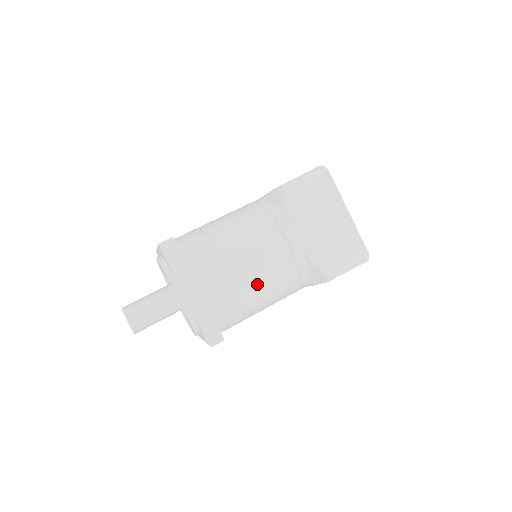
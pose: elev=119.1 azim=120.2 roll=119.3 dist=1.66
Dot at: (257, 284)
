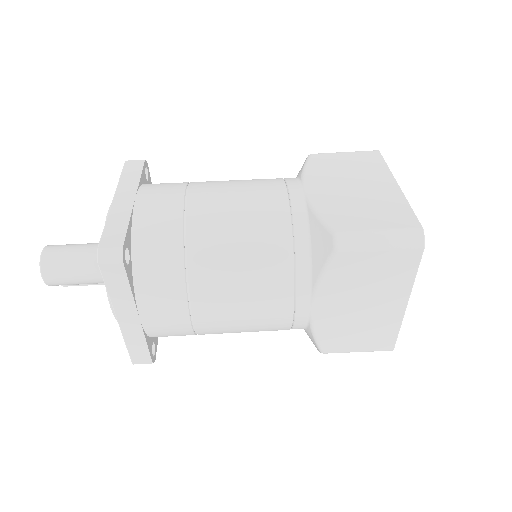
Dot at: (218, 220)
